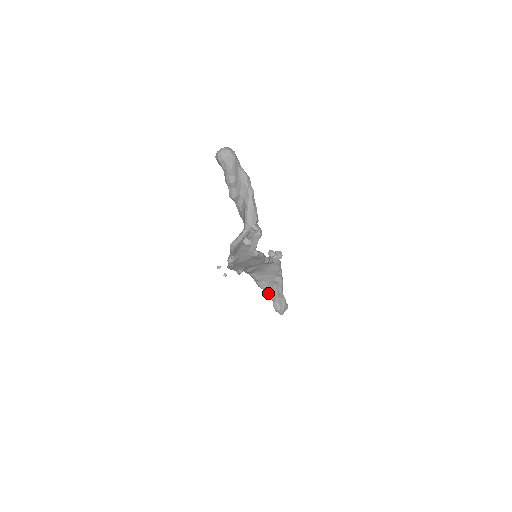
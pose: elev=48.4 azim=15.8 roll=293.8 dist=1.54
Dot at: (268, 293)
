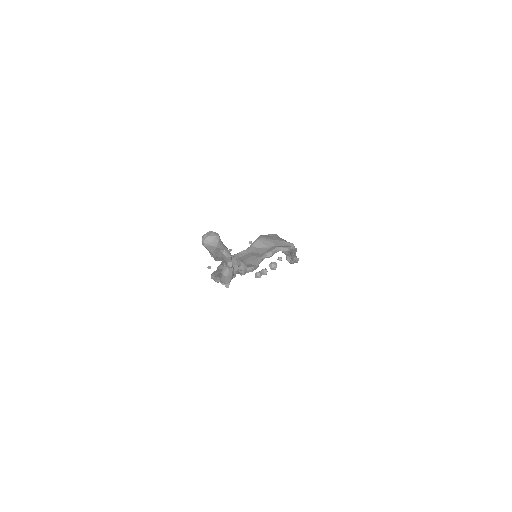
Dot at: (282, 251)
